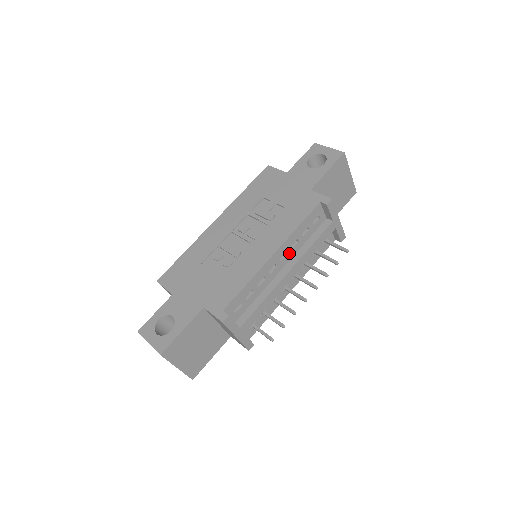
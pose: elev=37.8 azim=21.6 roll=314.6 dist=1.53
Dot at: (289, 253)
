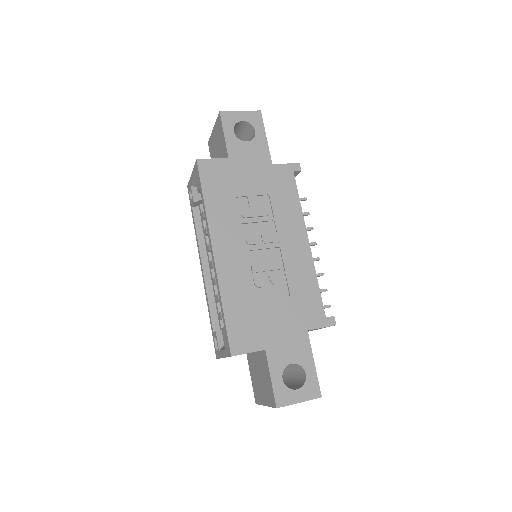
Dot at: occluded
